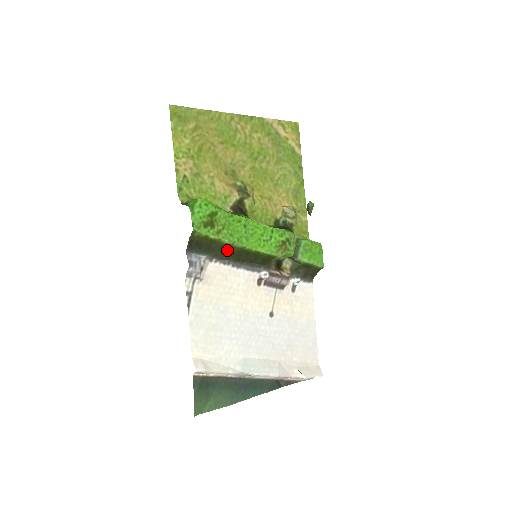
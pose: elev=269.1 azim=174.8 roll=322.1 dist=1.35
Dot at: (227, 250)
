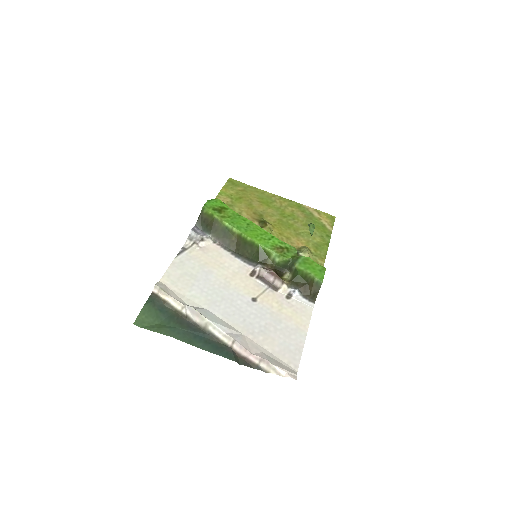
Dot at: (228, 235)
